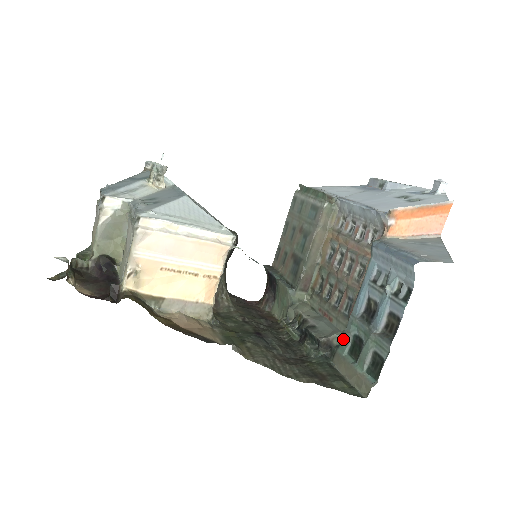
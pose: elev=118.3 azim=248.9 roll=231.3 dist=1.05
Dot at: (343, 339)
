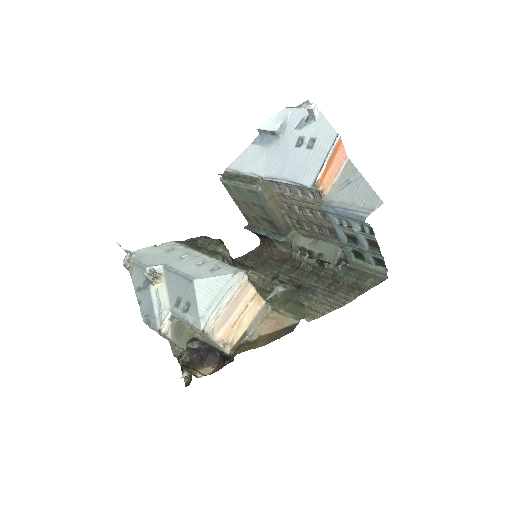
Dot at: (346, 254)
